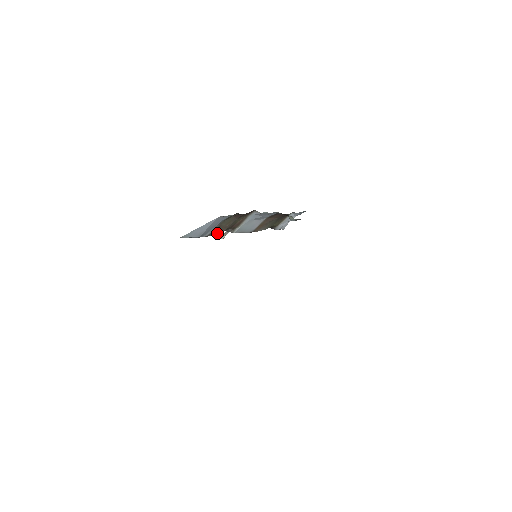
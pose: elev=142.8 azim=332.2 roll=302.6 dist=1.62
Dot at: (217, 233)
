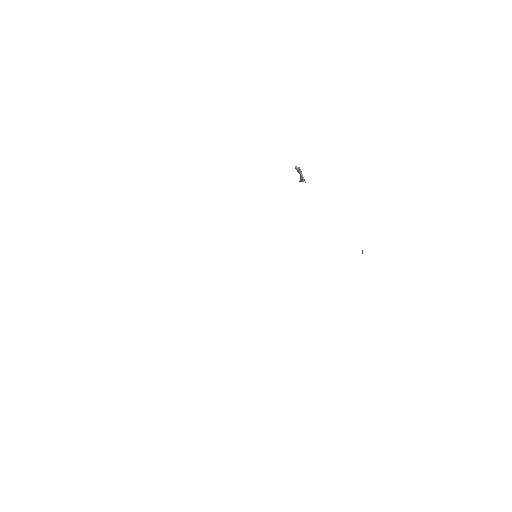
Dot at: occluded
